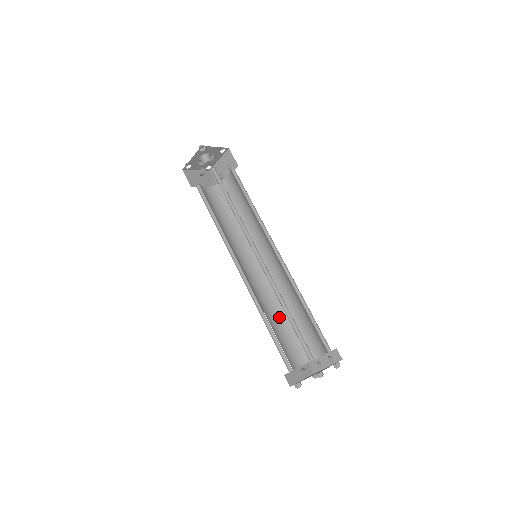
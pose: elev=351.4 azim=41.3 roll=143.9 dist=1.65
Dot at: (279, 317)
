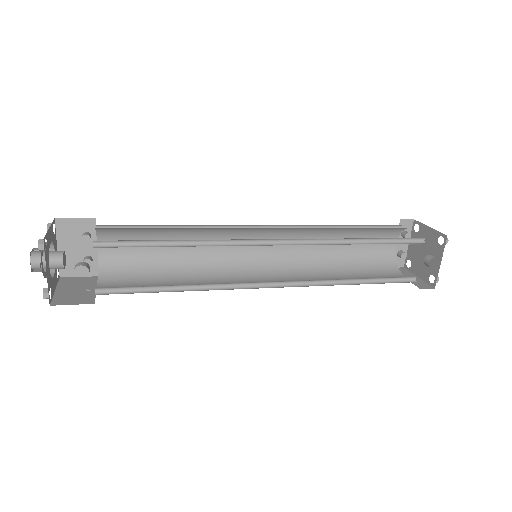
Dot at: (336, 272)
